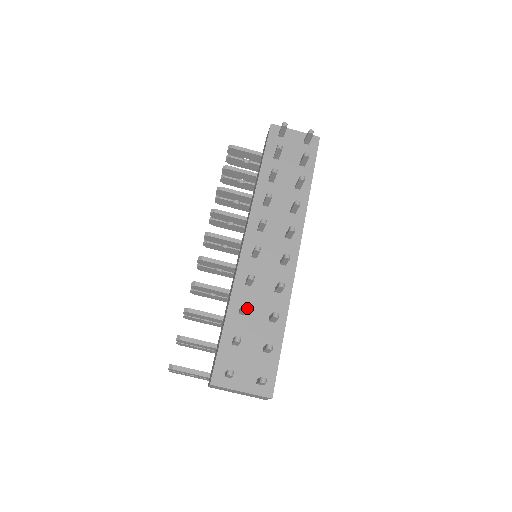
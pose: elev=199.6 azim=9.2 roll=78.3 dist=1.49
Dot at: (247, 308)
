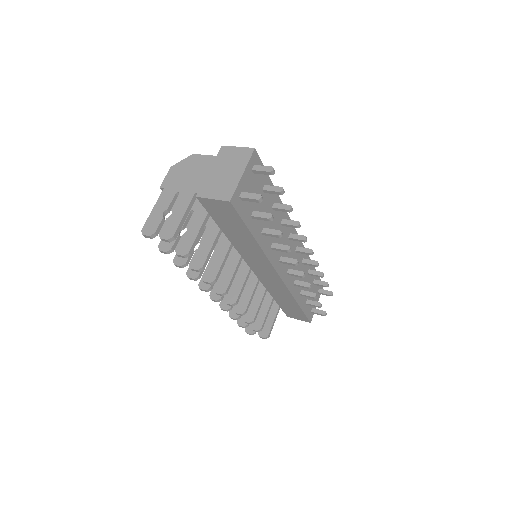
Dot at: (316, 295)
